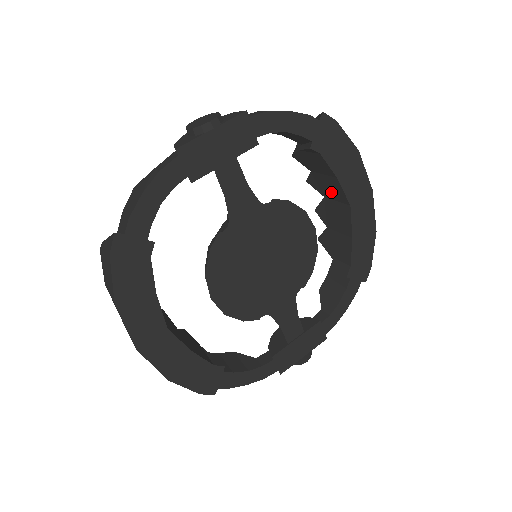
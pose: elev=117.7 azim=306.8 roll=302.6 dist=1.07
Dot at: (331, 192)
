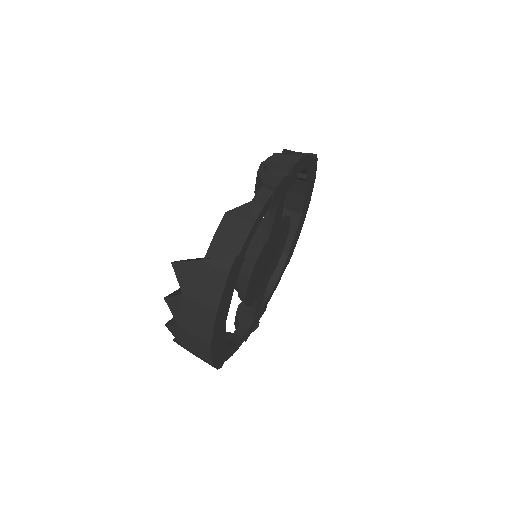
Dot at: (288, 203)
